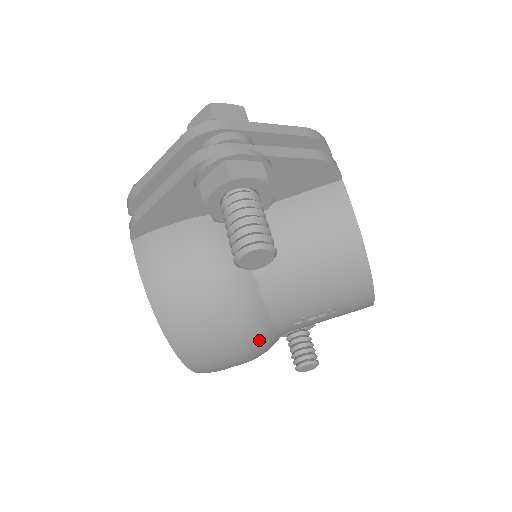
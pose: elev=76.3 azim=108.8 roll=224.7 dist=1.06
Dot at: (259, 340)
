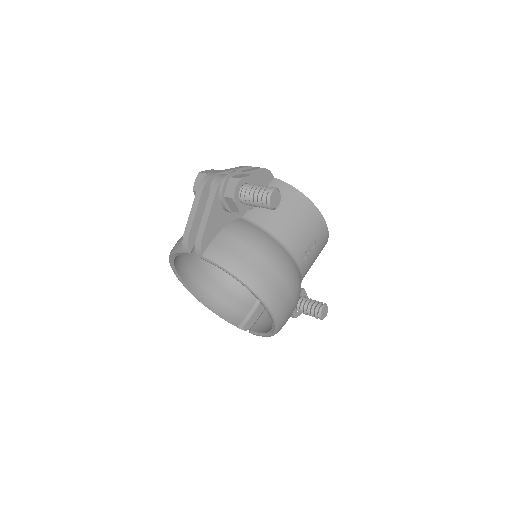
Dot at: (295, 273)
